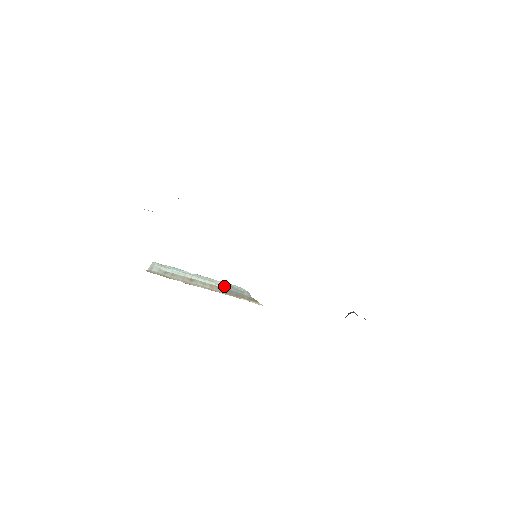
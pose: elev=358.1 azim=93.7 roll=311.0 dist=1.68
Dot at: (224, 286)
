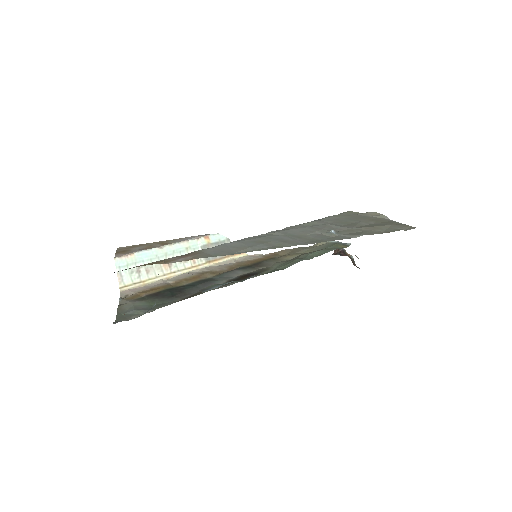
Dot at: (203, 248)
